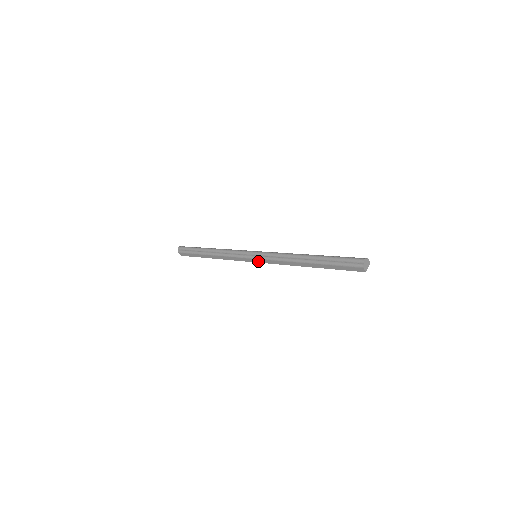
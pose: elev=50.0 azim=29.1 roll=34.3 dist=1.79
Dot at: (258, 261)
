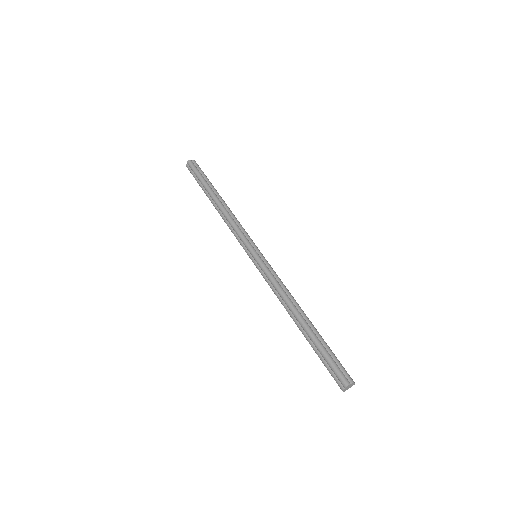
Dot at: (255, 265)
